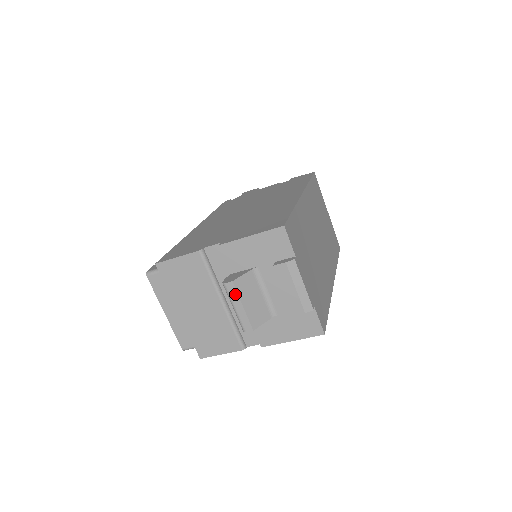
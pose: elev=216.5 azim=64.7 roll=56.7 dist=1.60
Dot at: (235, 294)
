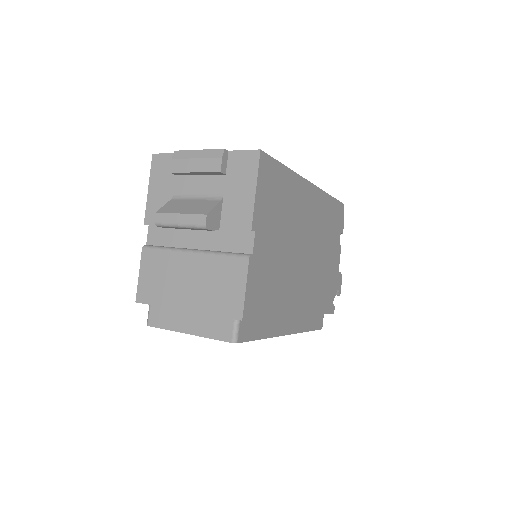
Dot at: (167, 216)
